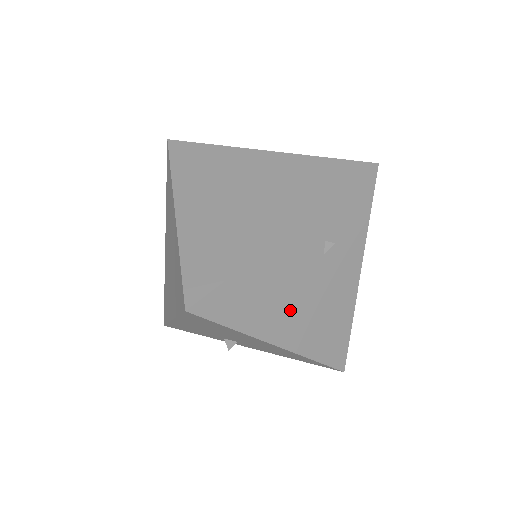
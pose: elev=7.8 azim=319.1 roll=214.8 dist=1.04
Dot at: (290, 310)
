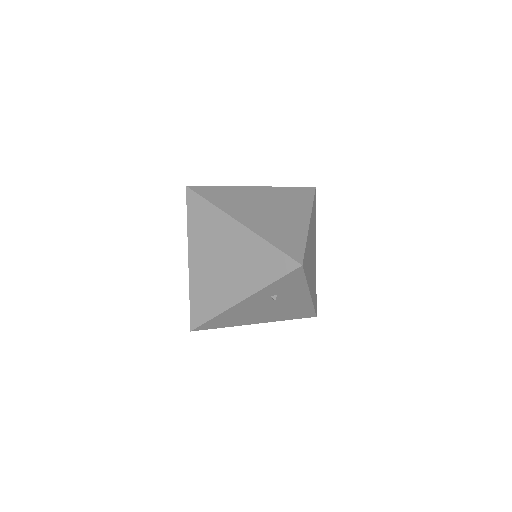
Dot at: (258, 315)
